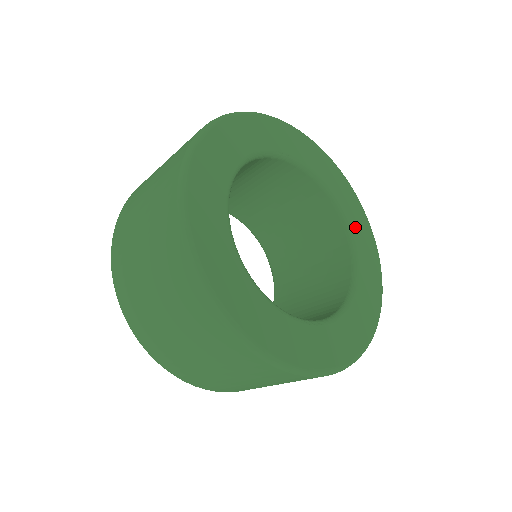
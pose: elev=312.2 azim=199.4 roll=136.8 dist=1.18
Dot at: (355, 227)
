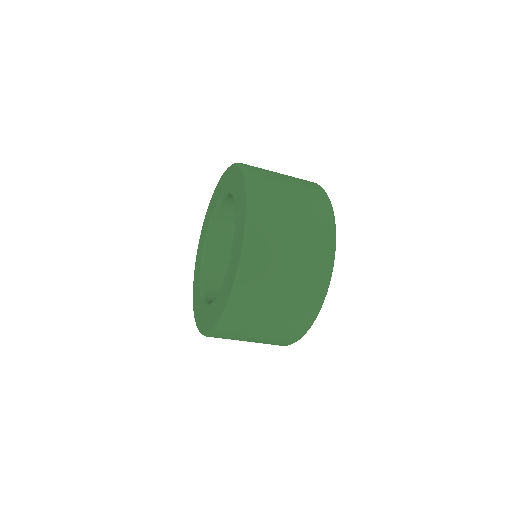
Dot at: occluded
